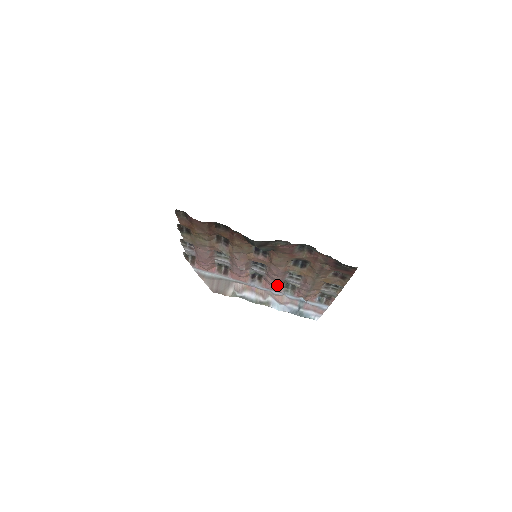
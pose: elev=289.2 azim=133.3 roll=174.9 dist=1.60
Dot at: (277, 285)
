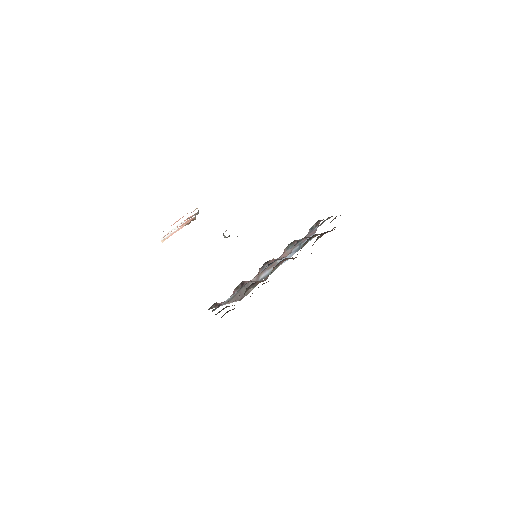
Dot at: occluded
